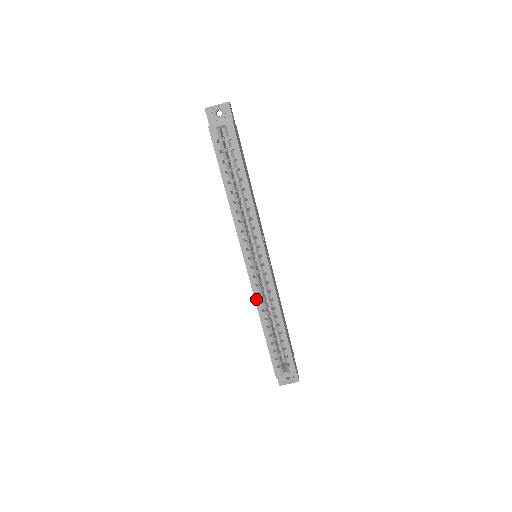
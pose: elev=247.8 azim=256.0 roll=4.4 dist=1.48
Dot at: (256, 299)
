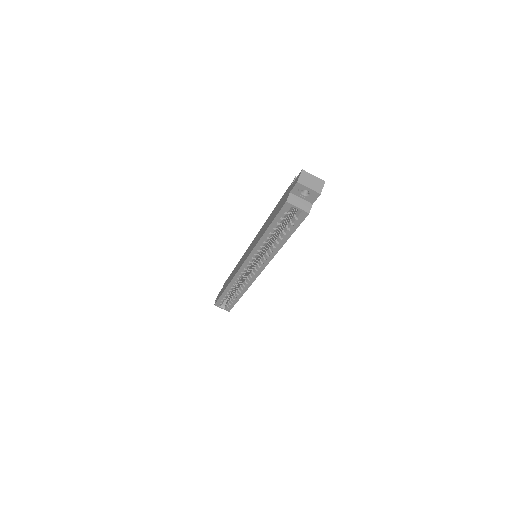
Dot at: (234, 279)
